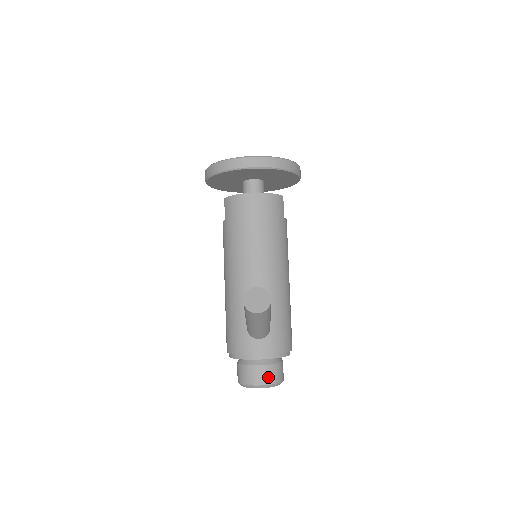
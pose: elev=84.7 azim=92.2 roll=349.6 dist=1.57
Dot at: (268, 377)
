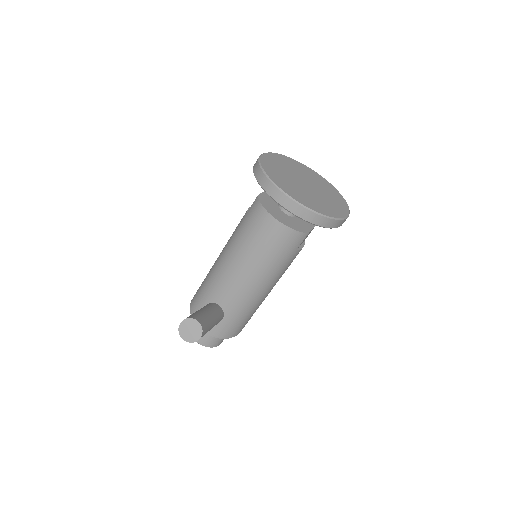
Dot at: (204, 341)
